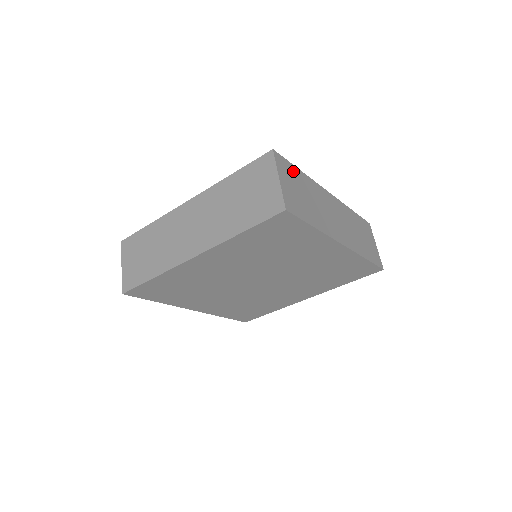
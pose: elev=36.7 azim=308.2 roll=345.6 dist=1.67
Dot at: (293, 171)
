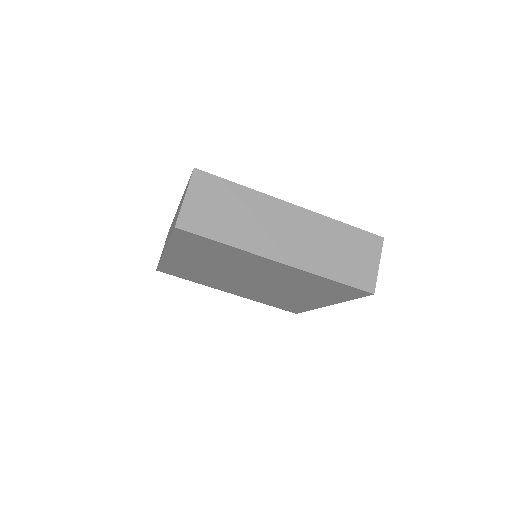
Dot at: (221, 186)
